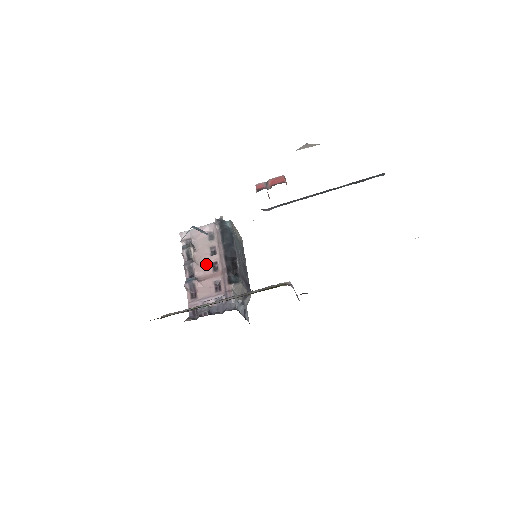
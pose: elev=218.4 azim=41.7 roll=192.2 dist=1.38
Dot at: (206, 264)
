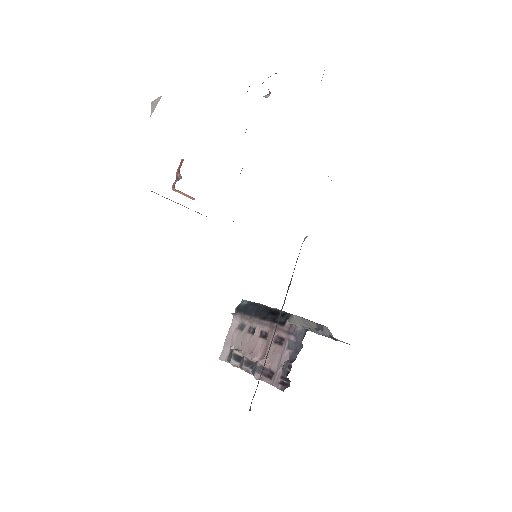
Dot at: (256, 344)
